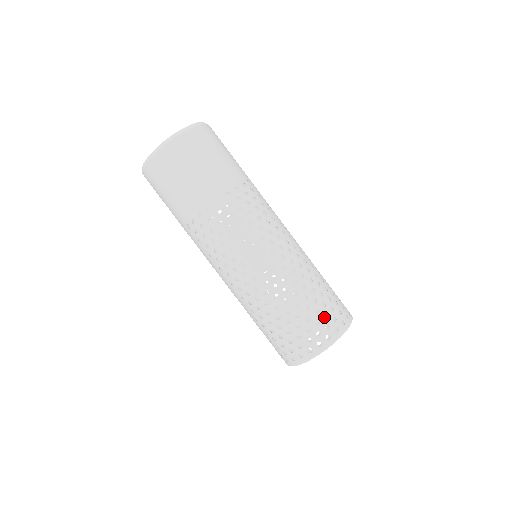
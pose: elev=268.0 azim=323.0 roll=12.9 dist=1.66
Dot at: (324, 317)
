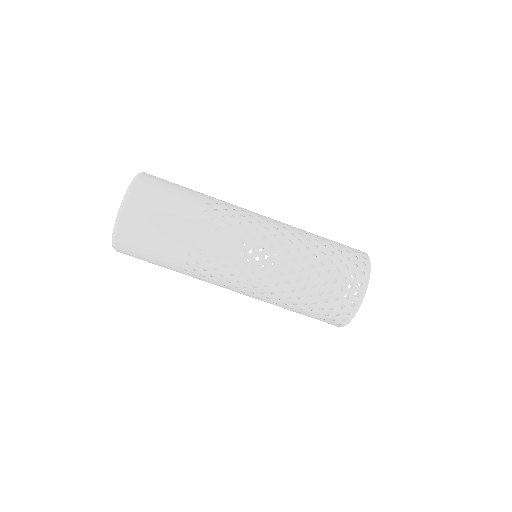
Dot at: (344, 278)
